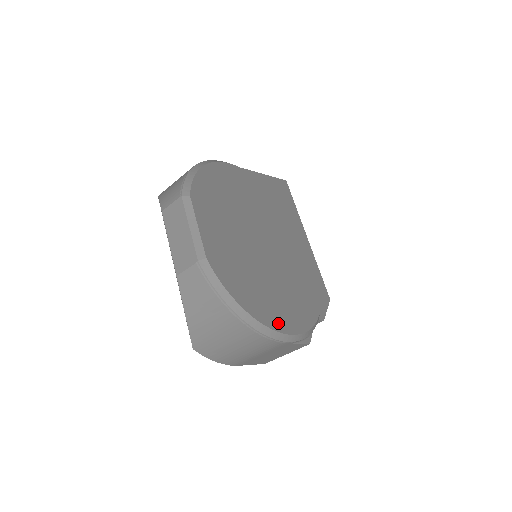
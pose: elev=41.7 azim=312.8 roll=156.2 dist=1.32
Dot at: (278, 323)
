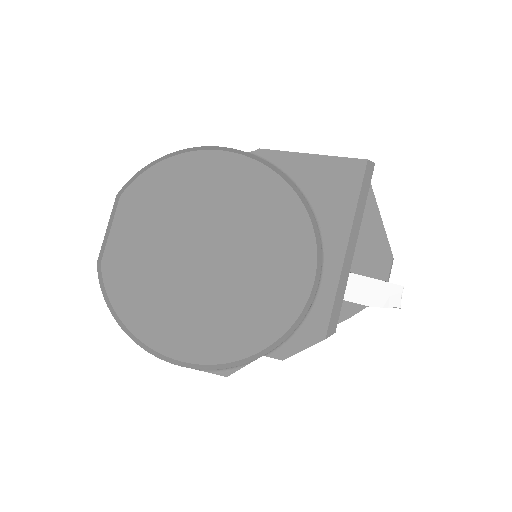
Dot at: (165, 344)
